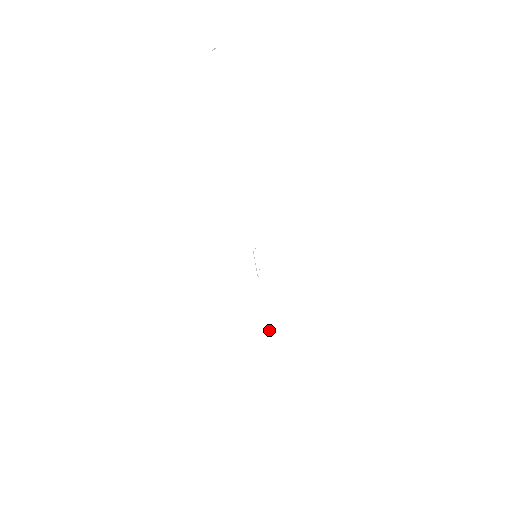
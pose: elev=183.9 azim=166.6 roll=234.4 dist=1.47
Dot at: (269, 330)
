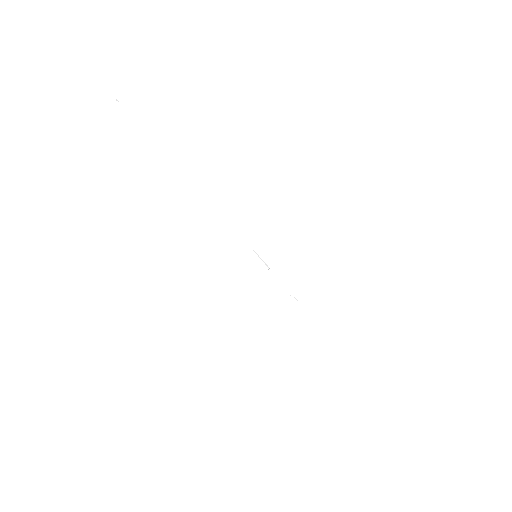
Dot at: occluded
